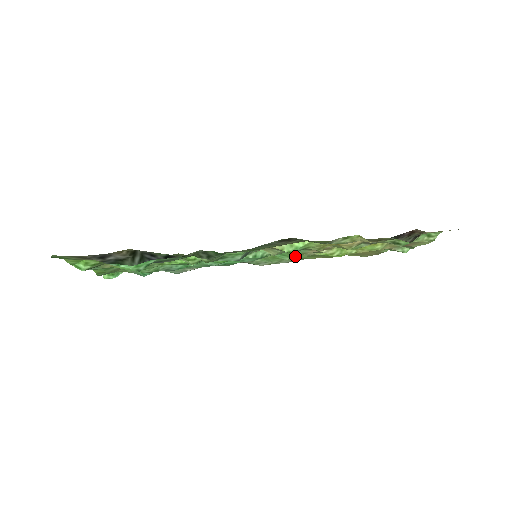
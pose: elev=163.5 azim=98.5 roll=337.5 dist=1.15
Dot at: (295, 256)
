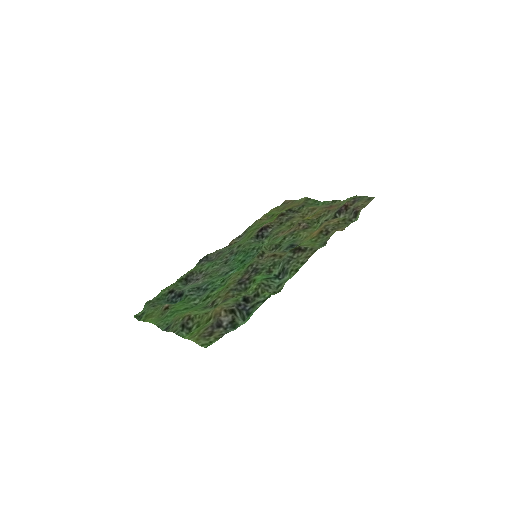
Dot at: (250, 231)
